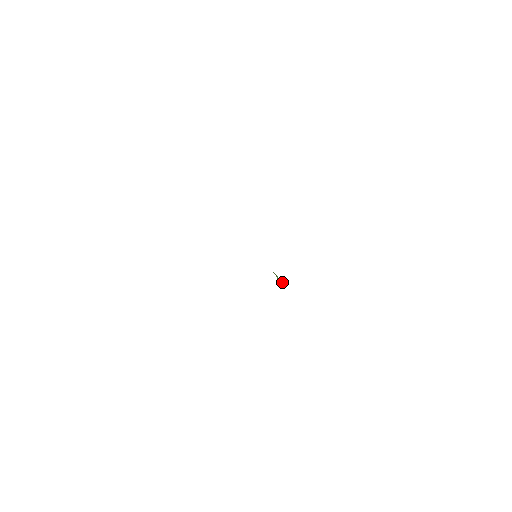
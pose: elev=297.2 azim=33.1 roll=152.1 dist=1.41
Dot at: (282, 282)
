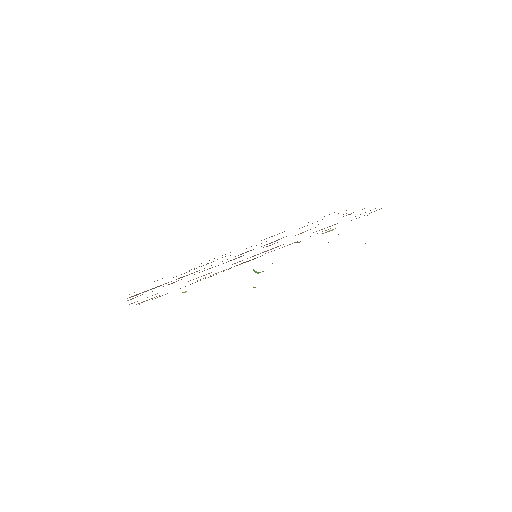
Dot at: (254, 270)
